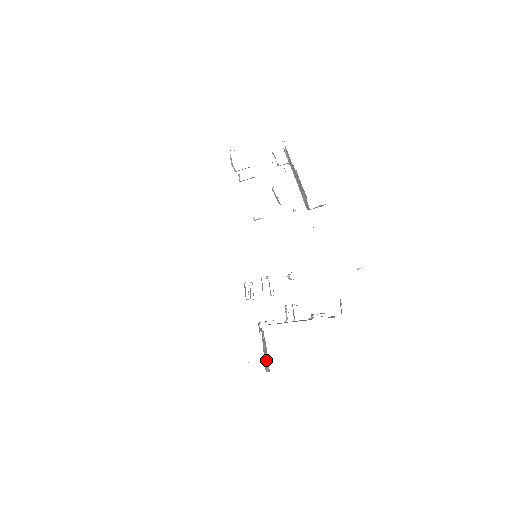
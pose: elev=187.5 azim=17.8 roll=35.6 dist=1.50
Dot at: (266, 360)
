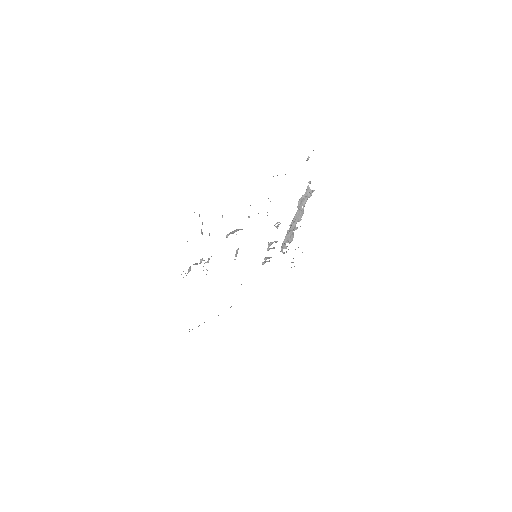
Dot at: occluded
